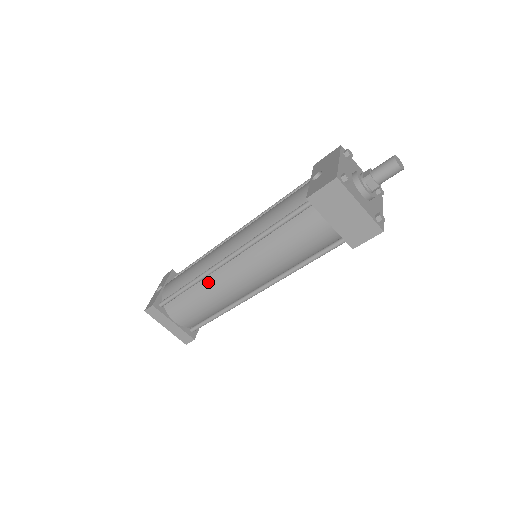
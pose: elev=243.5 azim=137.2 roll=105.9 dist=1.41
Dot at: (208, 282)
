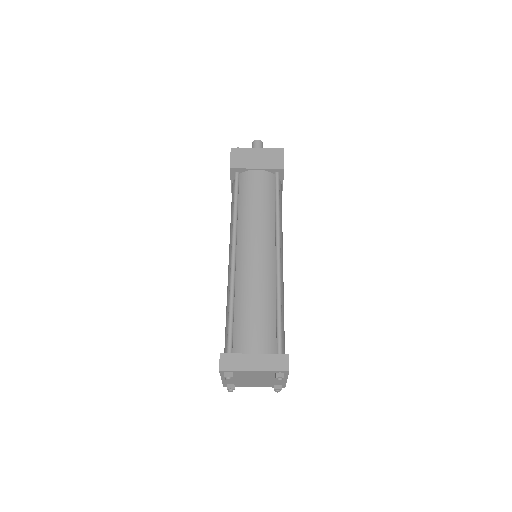
Dot at: (240, 284)
